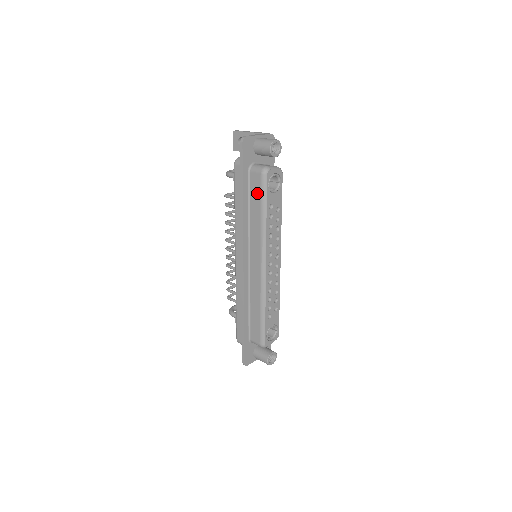
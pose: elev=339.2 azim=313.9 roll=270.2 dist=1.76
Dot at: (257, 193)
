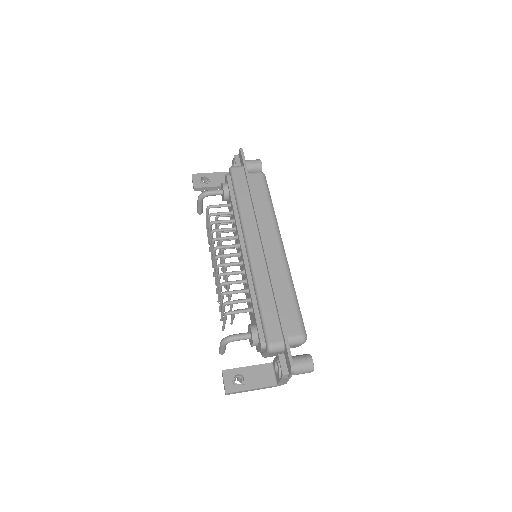
Dot at: (260, 187)
